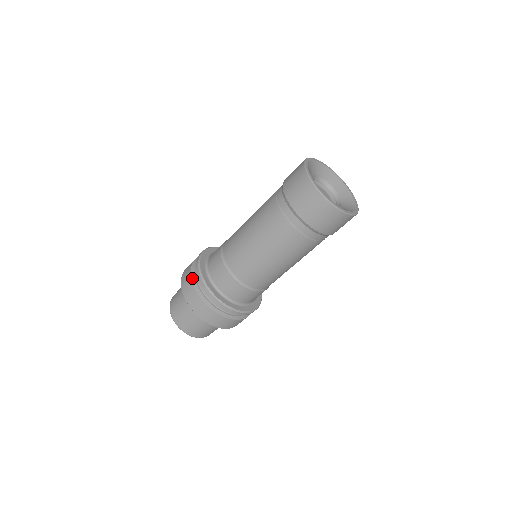
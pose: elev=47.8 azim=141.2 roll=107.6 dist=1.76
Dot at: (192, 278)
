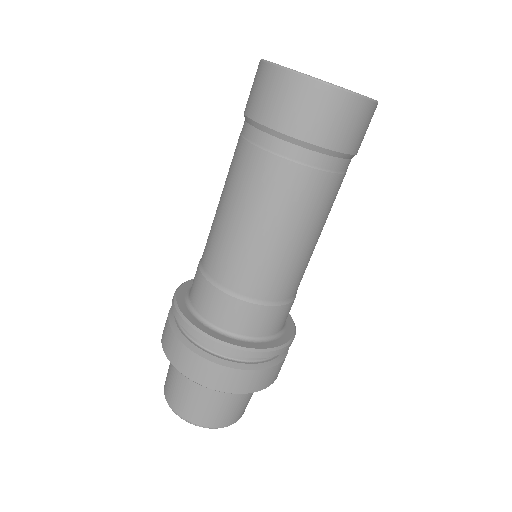
Dot at: (177, 336)
